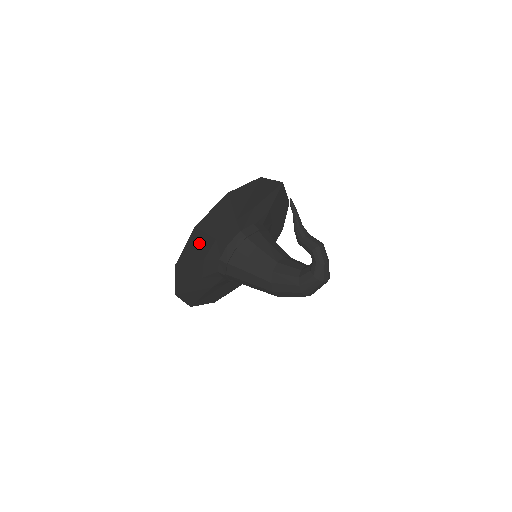
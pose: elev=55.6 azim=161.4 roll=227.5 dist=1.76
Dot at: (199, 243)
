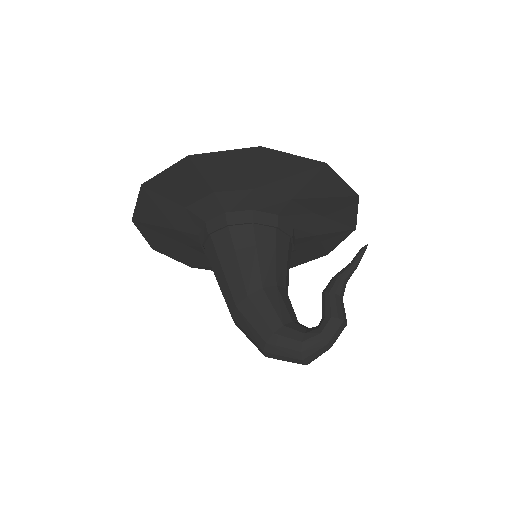
Dot at: (237, 169)
